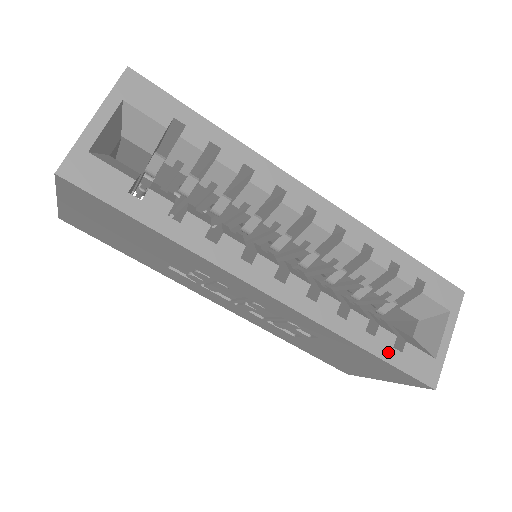
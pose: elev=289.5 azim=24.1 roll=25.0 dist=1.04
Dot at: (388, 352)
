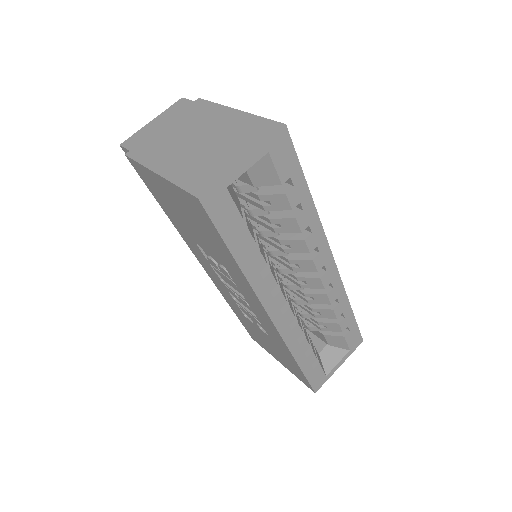
Dot at: (307, 367)
